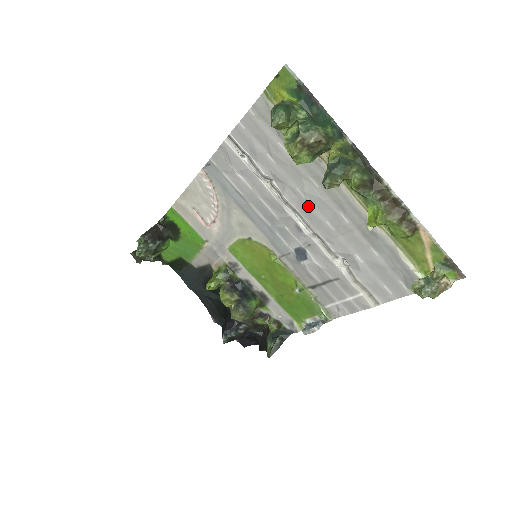
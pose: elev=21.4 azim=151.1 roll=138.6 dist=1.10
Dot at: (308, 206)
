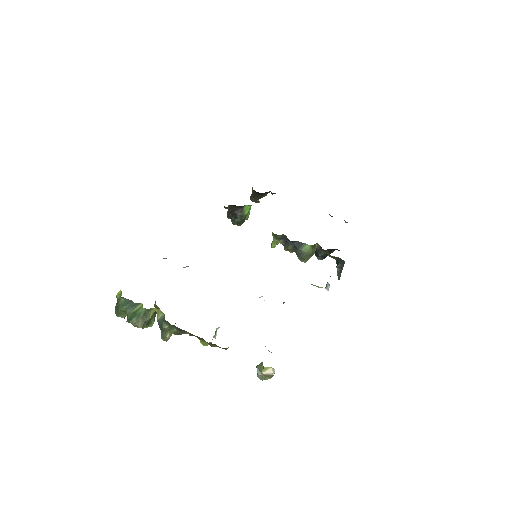
Dot at: occluded
